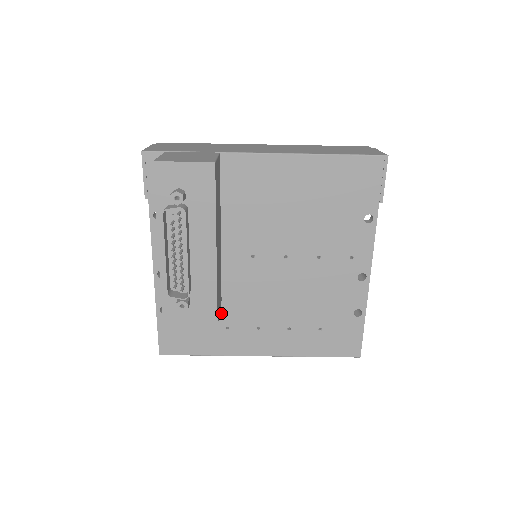
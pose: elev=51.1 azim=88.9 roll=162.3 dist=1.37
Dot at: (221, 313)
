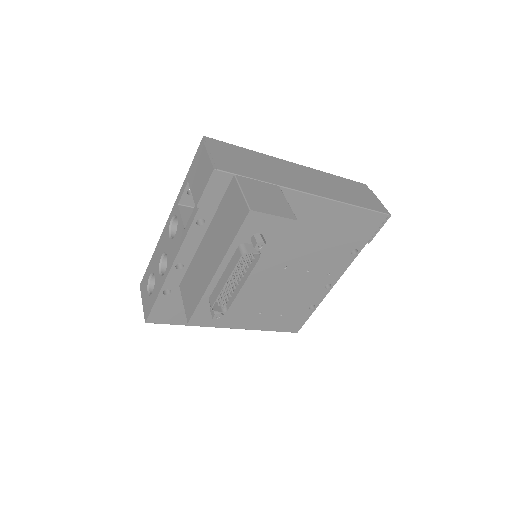
Dot at: occluded
